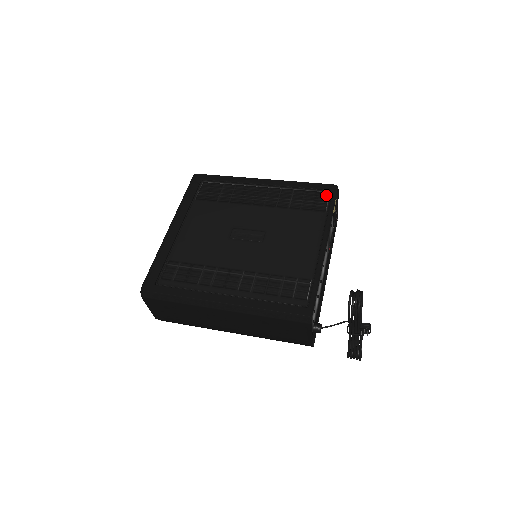
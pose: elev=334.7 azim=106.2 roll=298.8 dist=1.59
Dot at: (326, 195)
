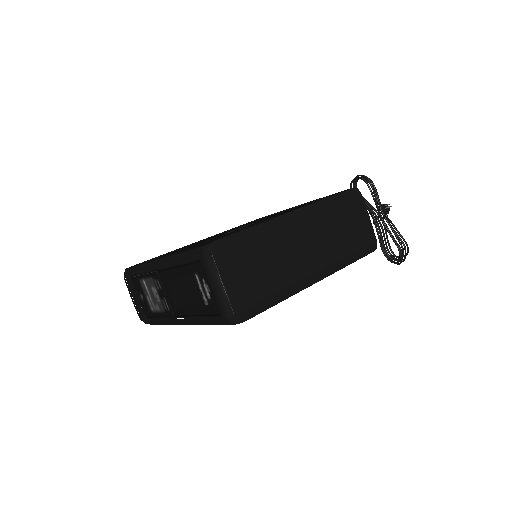
Dot at: occluded
